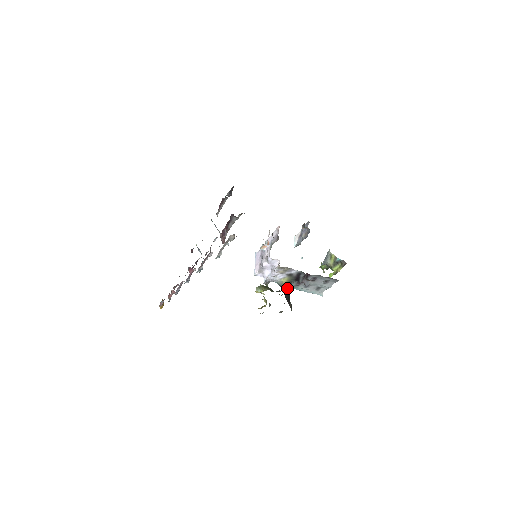
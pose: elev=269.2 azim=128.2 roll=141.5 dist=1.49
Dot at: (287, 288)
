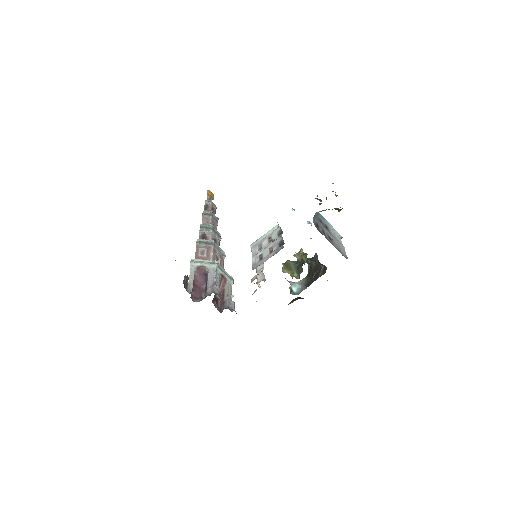
Dot at: (308, 277)
